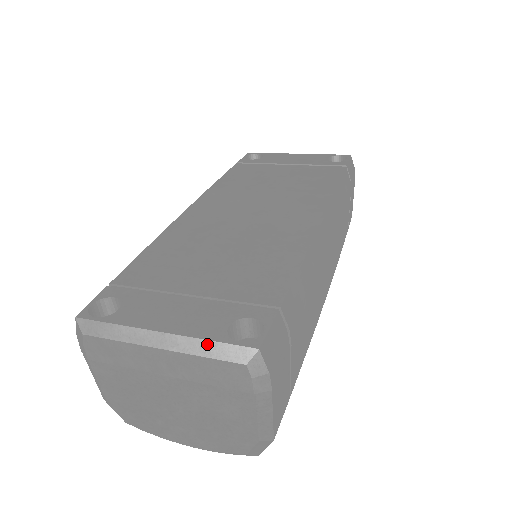
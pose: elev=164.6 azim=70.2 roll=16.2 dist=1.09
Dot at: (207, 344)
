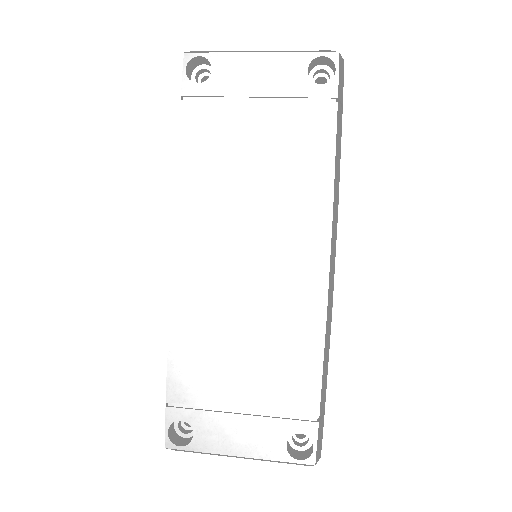
Dot at: (276, 461)
